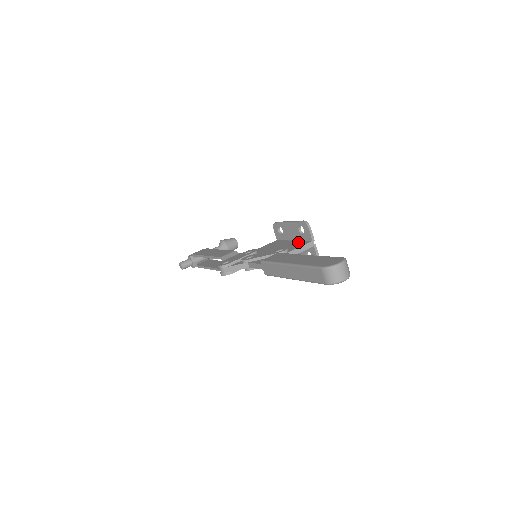
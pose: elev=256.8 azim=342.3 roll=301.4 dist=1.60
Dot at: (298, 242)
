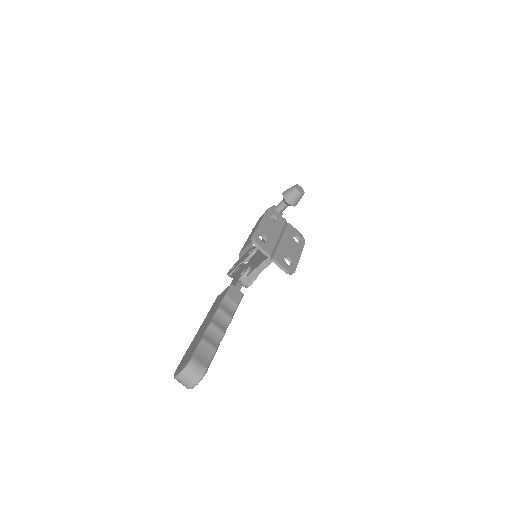
Dot at: occluded
